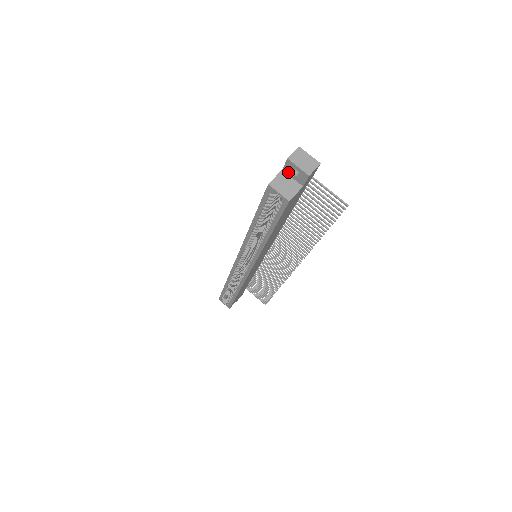
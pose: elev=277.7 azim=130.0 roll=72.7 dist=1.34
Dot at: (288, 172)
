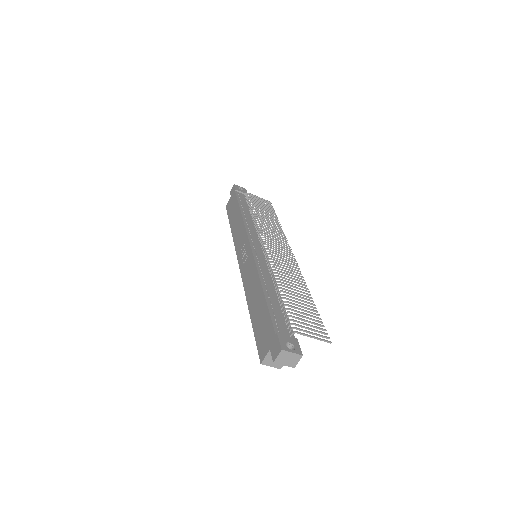
Dot at: occluded
